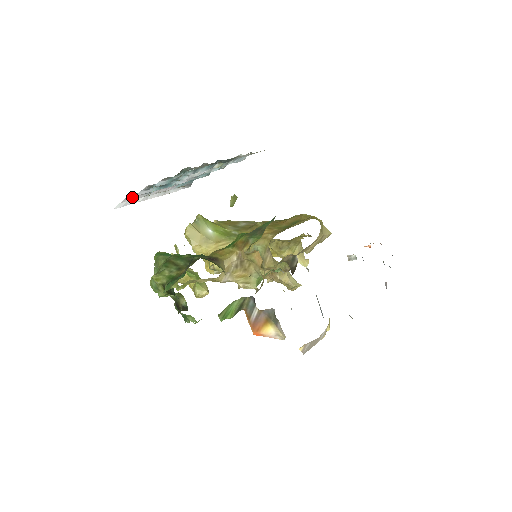
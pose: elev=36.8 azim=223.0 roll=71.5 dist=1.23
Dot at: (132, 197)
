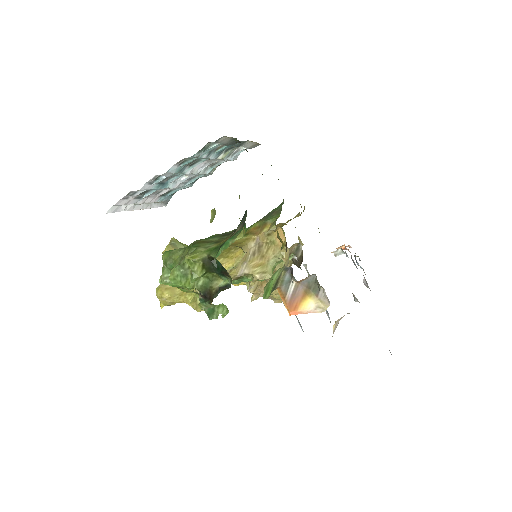
Dot at: (126, 199)
